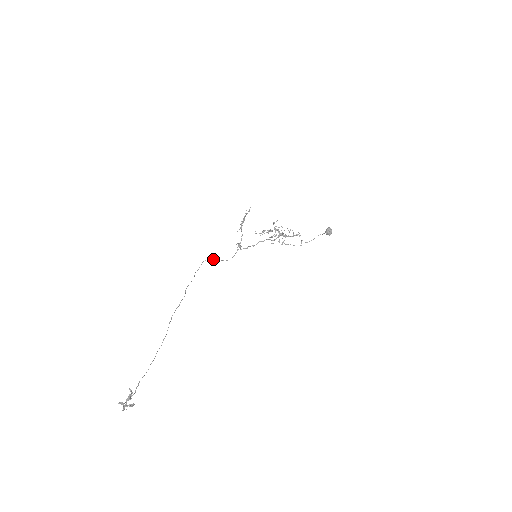
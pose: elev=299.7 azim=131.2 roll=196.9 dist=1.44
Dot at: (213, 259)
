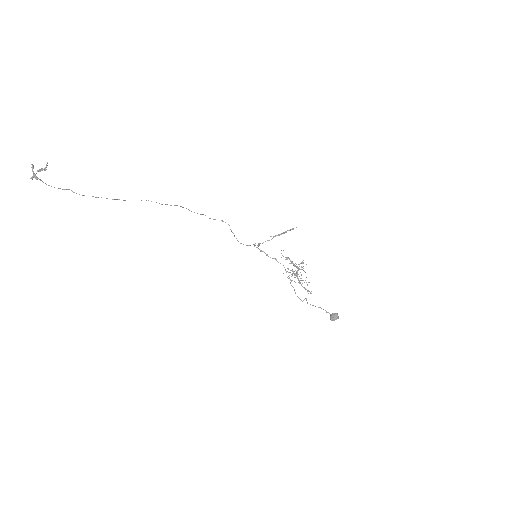
Dot at: occluded
